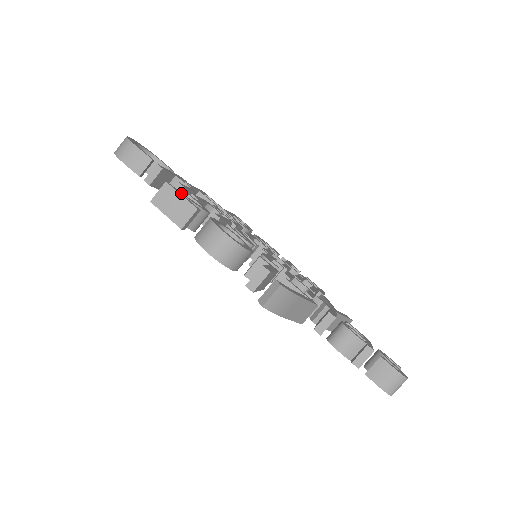
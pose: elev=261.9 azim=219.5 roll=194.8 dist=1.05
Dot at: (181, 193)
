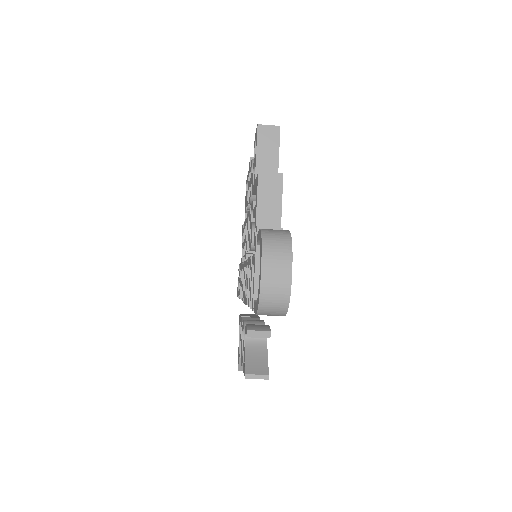
Dot at: (268, 368)
